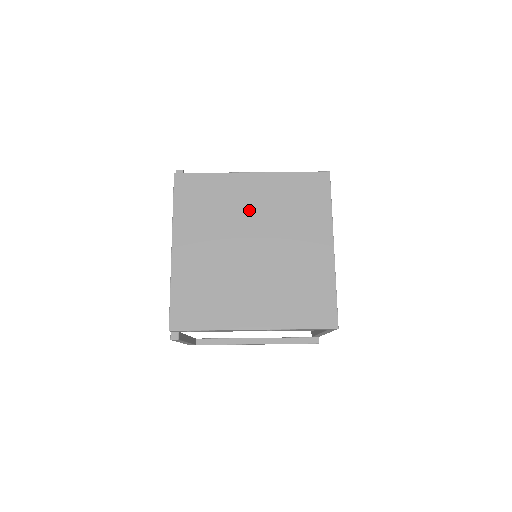
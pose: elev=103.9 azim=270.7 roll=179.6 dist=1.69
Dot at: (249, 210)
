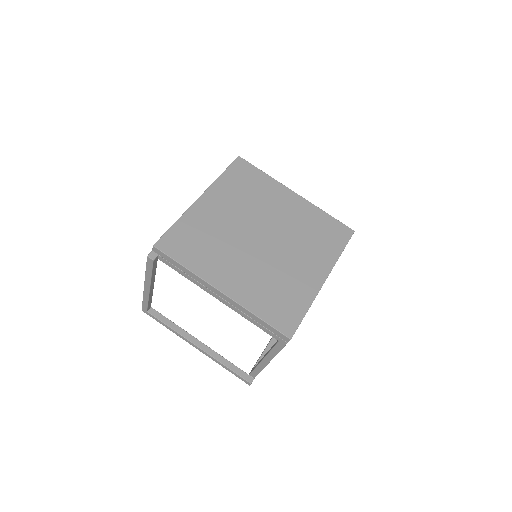
Dot at: (277, 213)
